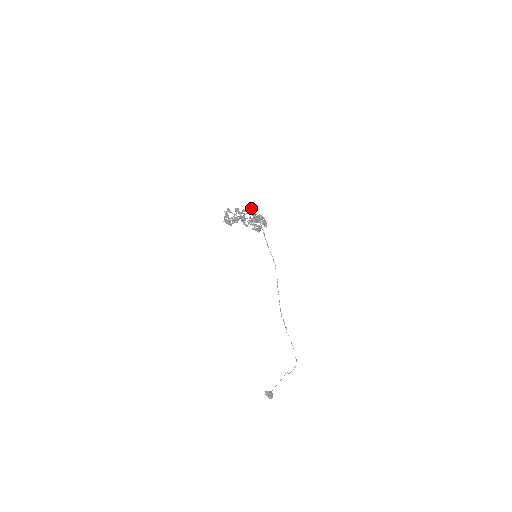
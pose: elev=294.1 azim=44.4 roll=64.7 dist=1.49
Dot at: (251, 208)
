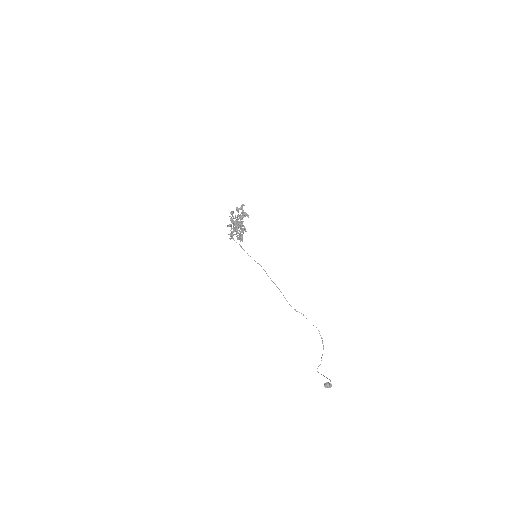
Dot at: (227, 225)
